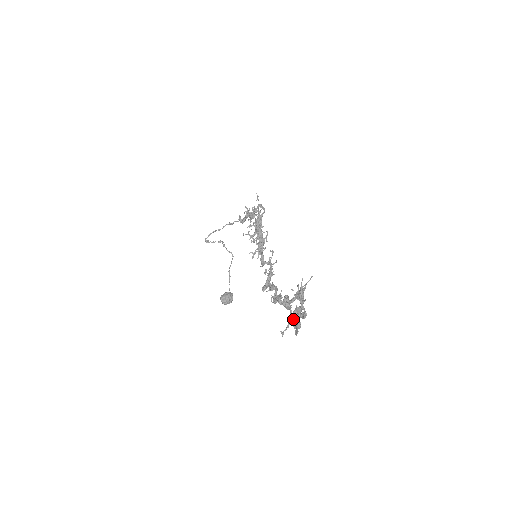
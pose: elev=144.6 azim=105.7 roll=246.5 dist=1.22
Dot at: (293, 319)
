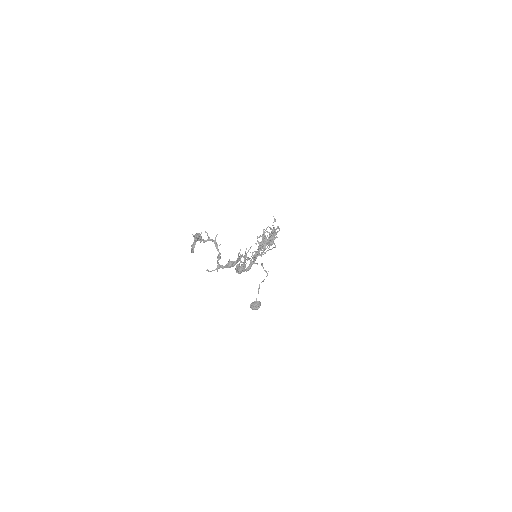
Dot at: (193, 243)
